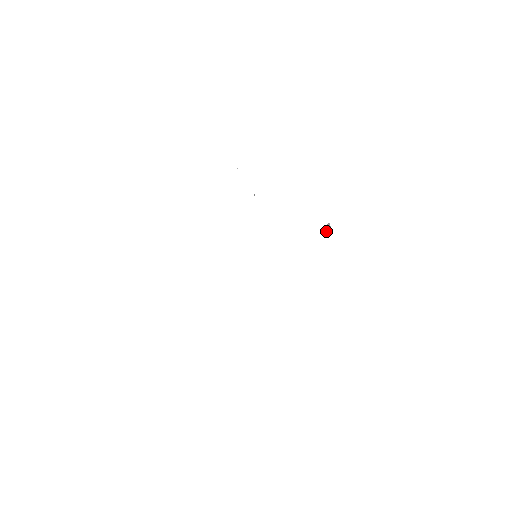
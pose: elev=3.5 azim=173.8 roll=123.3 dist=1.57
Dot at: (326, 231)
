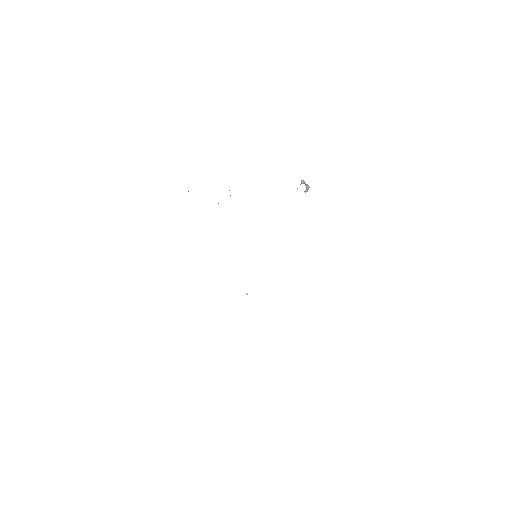
Dot at: occluded
